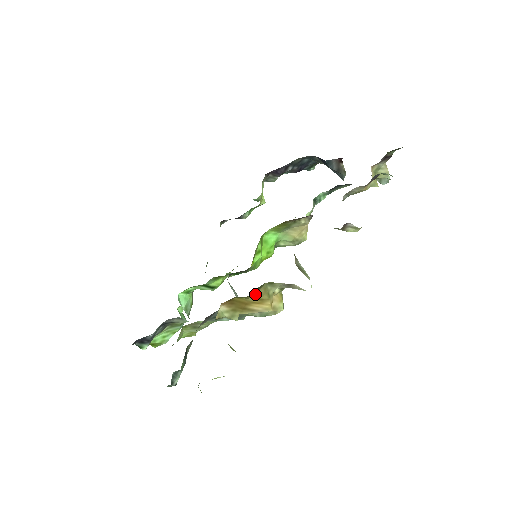
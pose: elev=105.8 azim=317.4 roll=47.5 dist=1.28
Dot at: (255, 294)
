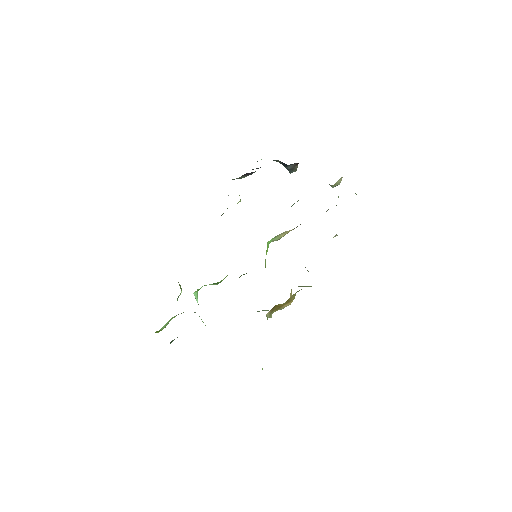
Dot at: (288, 299)
